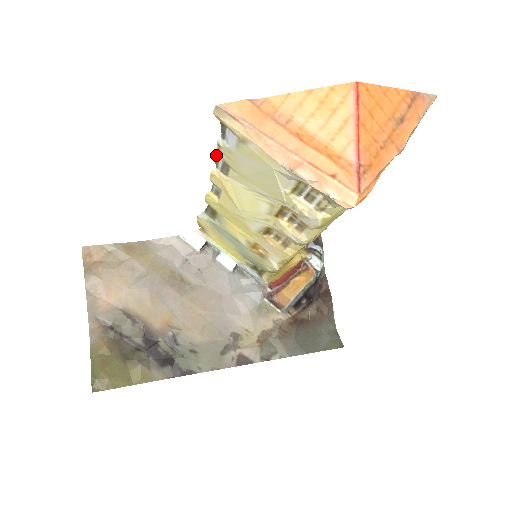
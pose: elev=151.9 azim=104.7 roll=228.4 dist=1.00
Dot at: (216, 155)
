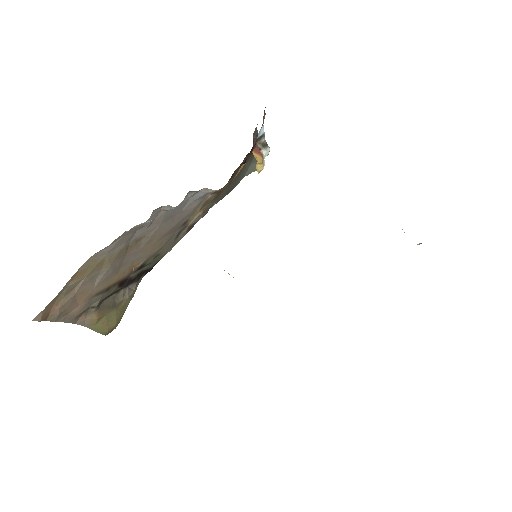
Dot at: occluded
